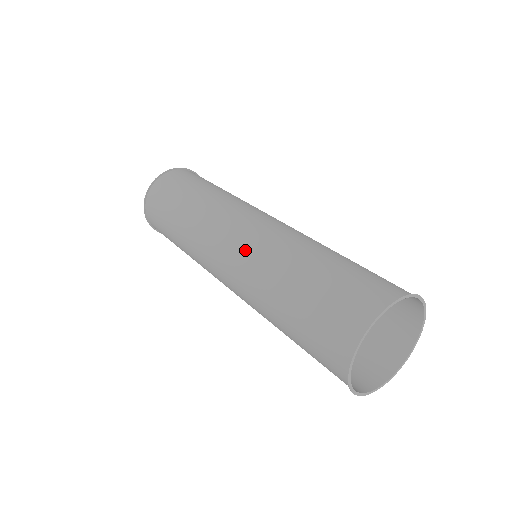
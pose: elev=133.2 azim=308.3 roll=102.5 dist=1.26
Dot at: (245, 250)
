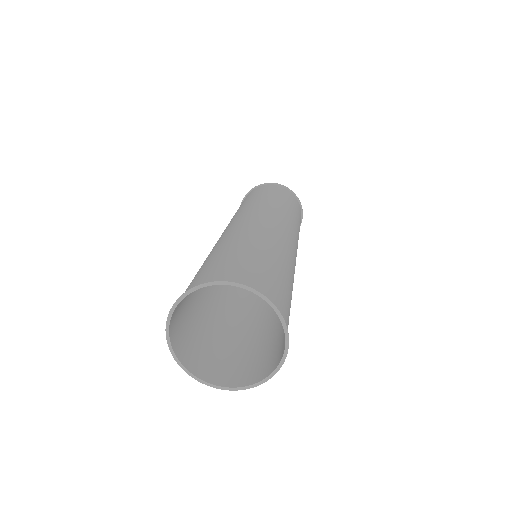
Dot at: (230, 229)
